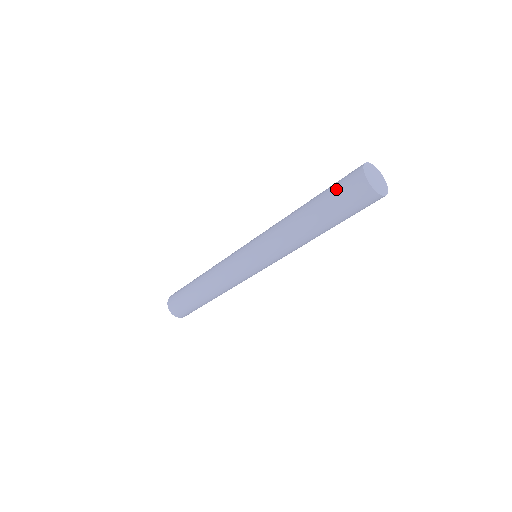
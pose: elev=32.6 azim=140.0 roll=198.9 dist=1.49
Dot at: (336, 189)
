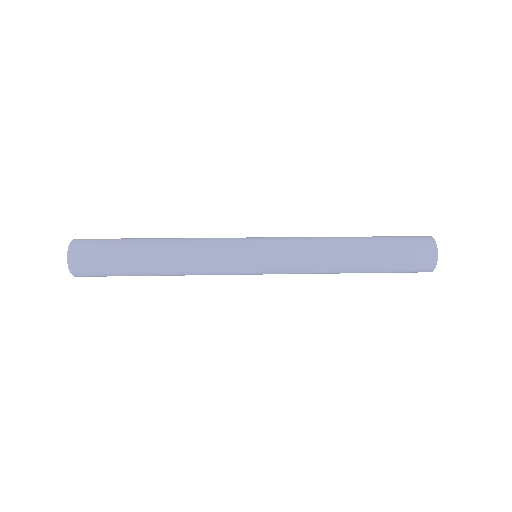
Dot at: (404, 247)
